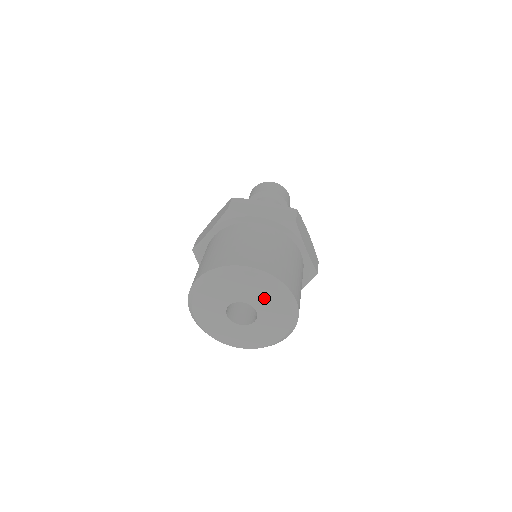
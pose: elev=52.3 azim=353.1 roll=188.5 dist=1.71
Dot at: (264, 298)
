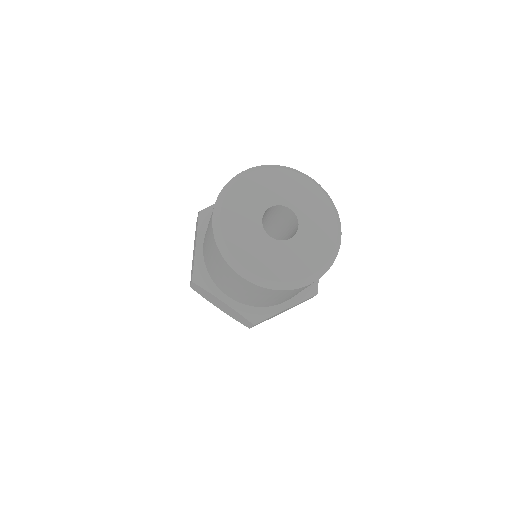
Dot at: (286, 188)
